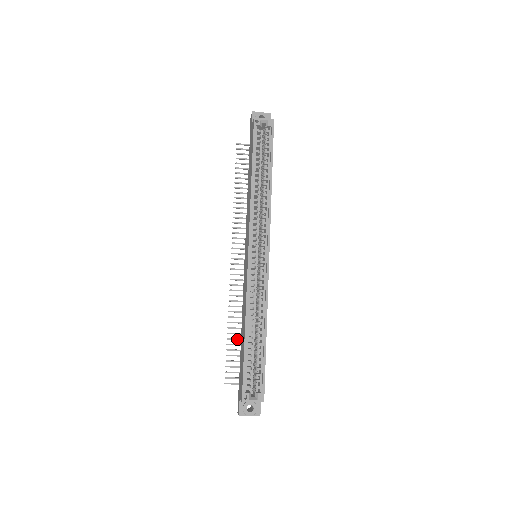
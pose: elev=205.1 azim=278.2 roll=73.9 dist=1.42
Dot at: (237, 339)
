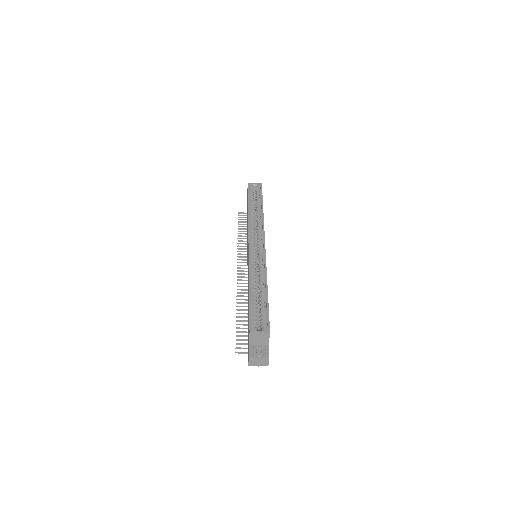
Dot at: (245, 320)
